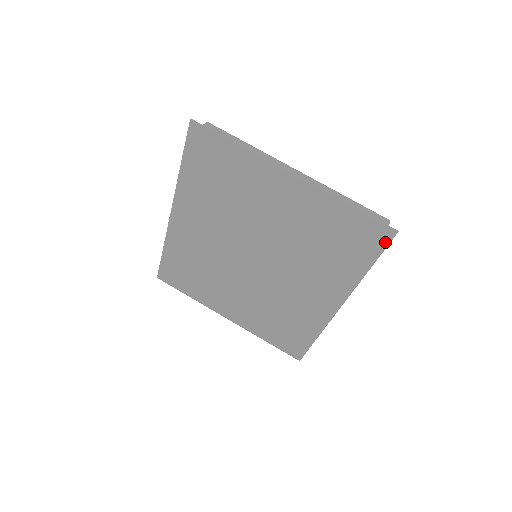
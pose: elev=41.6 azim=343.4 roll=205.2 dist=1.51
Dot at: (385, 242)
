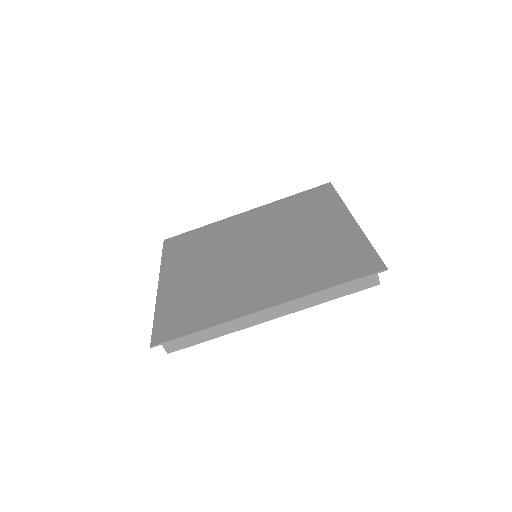
Dot at: (370, 272)
